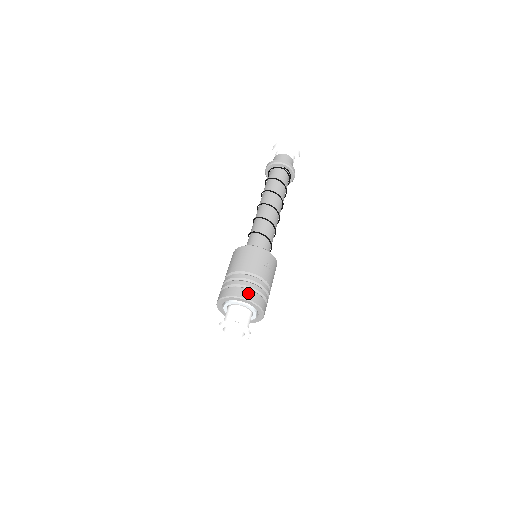
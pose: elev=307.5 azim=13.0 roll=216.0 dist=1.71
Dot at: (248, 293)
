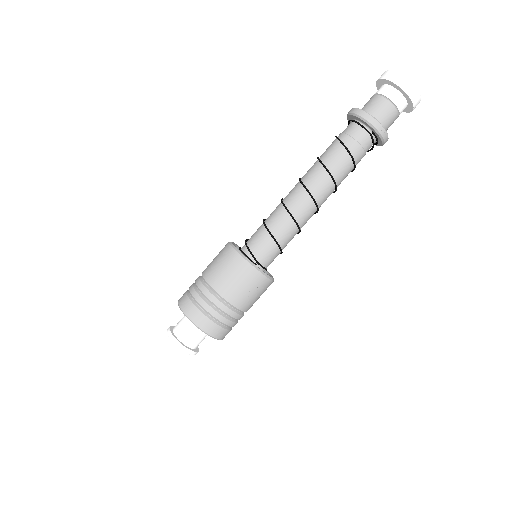
Dot at: (208, 324)
